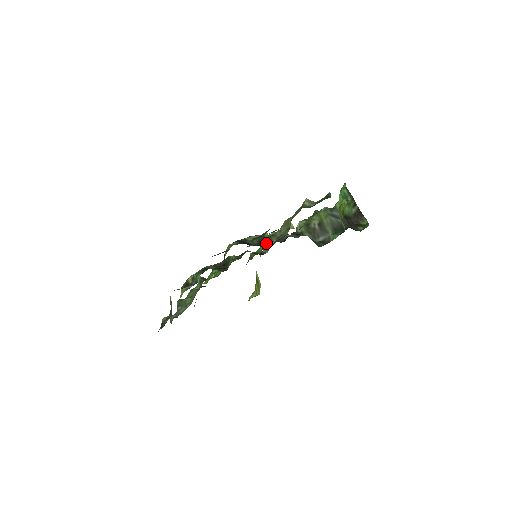
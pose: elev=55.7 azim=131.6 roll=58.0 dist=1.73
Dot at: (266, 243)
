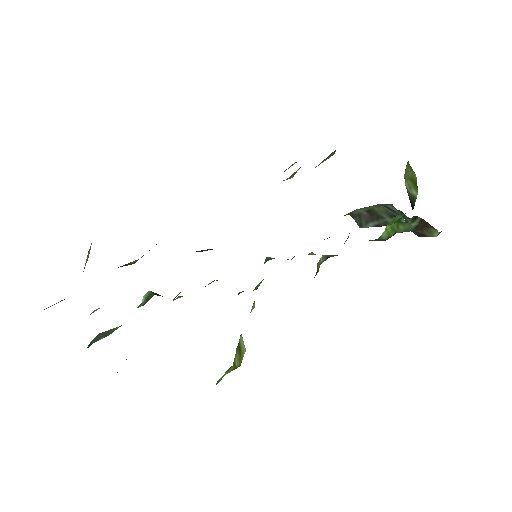
Dot at: occluded
